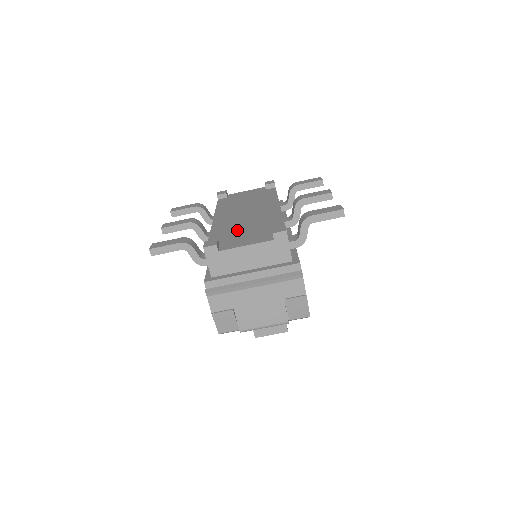
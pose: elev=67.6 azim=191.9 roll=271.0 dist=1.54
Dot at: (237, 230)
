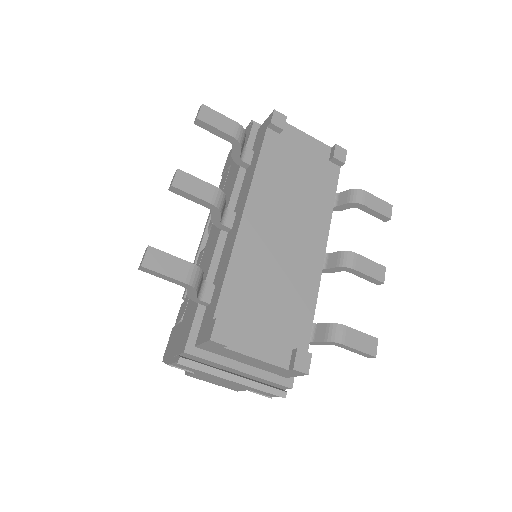
Dot at: (261, 291)
